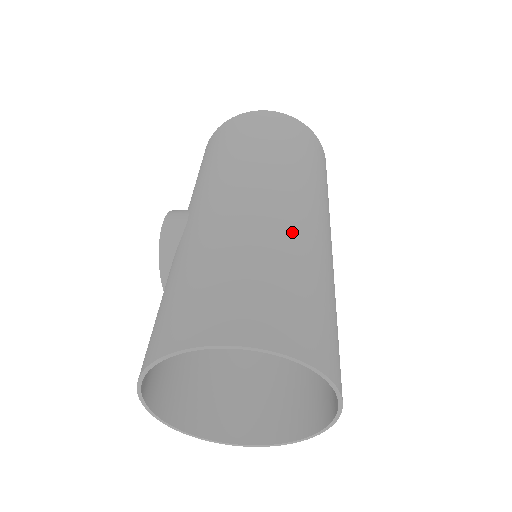
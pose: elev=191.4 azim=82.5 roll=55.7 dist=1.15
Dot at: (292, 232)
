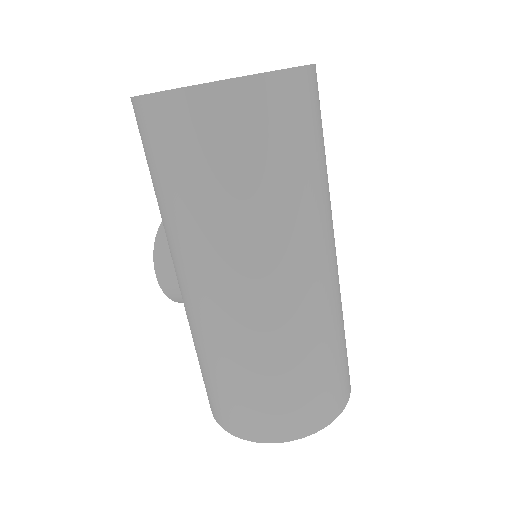
Dot at: (277, 331)
